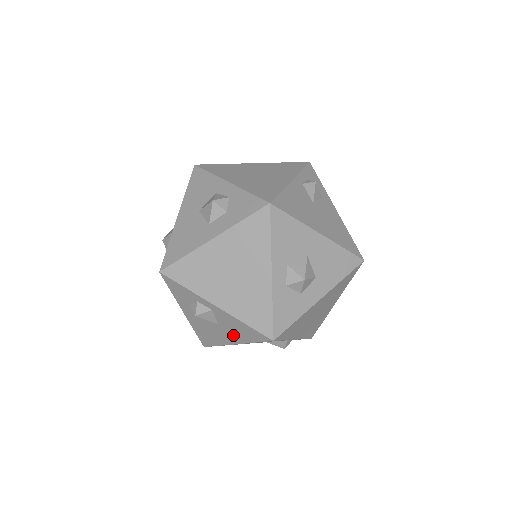
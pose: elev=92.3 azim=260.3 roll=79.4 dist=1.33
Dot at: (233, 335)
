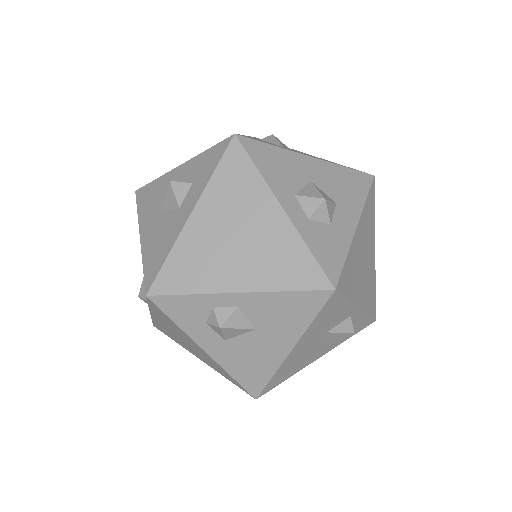
Dot at: (282, 333)
